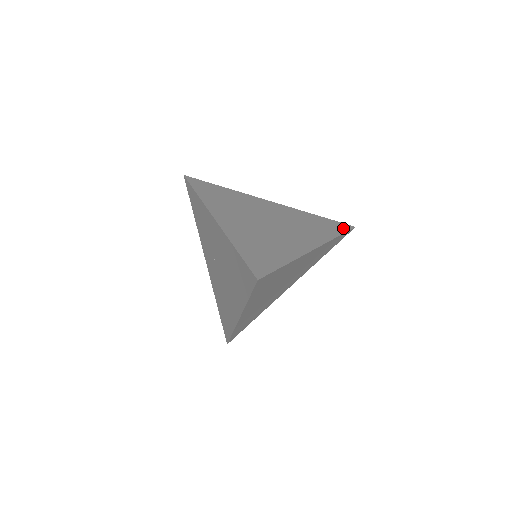
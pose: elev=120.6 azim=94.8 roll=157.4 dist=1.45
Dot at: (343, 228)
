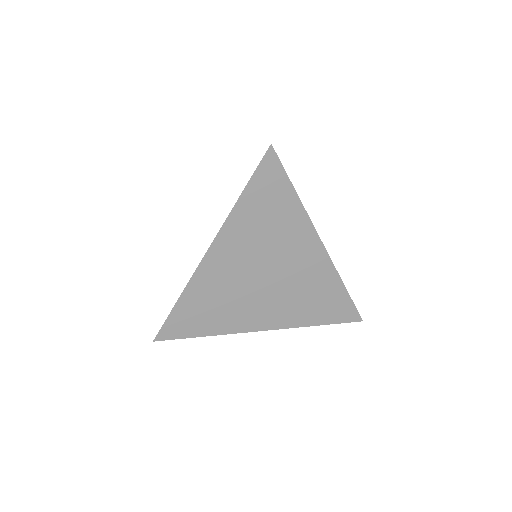
Dot at: occluded
